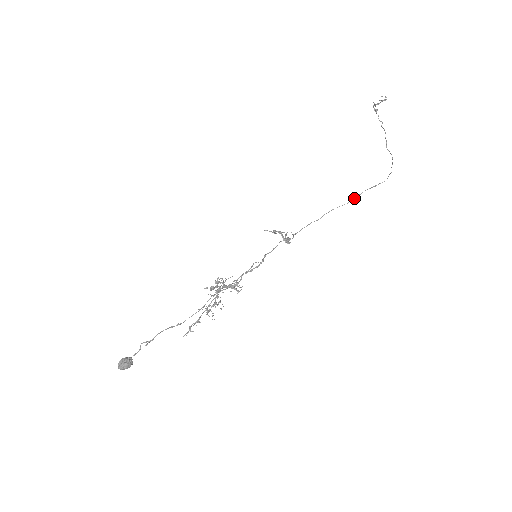
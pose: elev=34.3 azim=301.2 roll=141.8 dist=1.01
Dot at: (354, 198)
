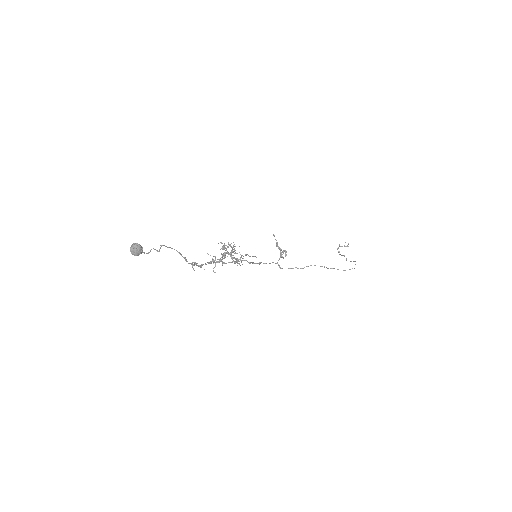
Dot at: (328, 268)
